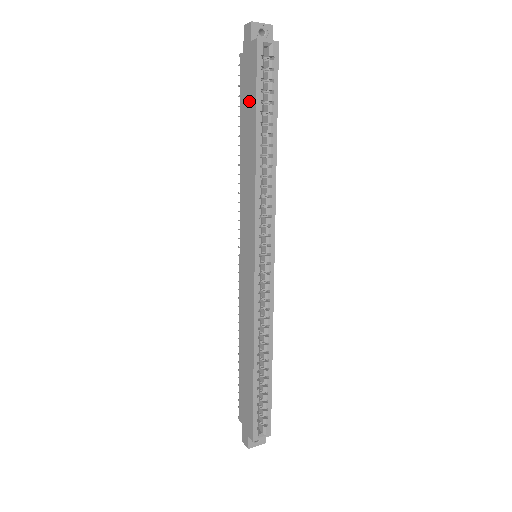
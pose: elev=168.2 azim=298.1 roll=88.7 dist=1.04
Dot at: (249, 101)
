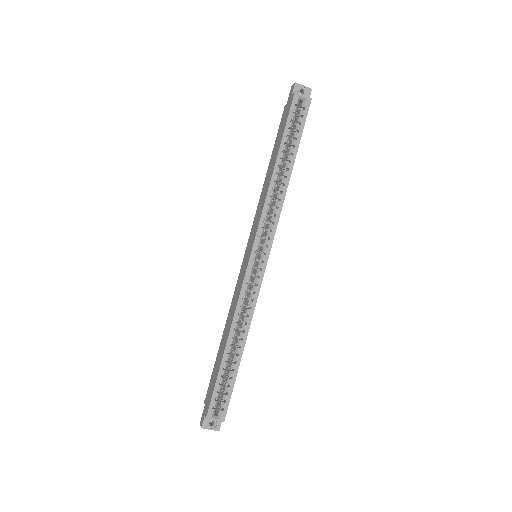
Dot at: (280, 135)
